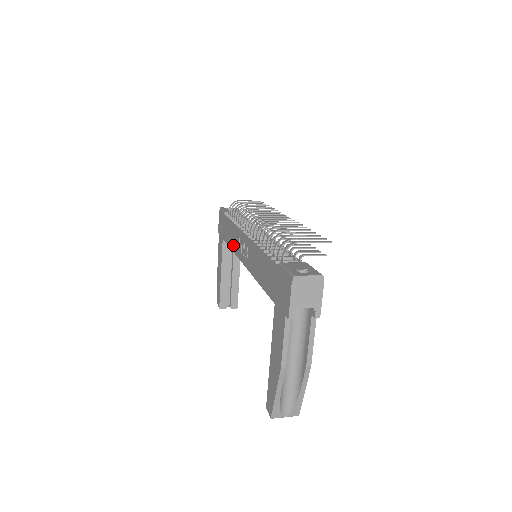
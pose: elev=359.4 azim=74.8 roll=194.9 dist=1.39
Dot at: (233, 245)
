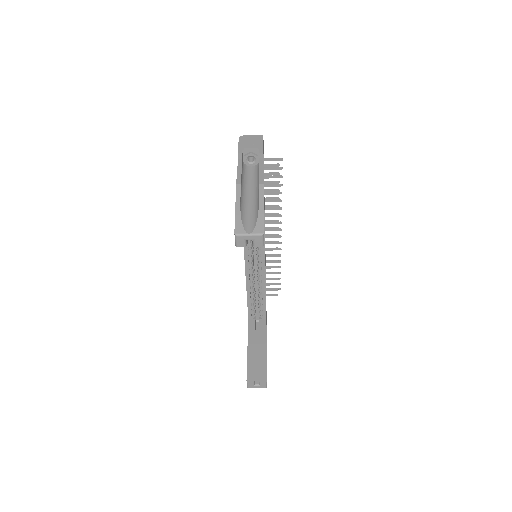
Dot at: occluded
